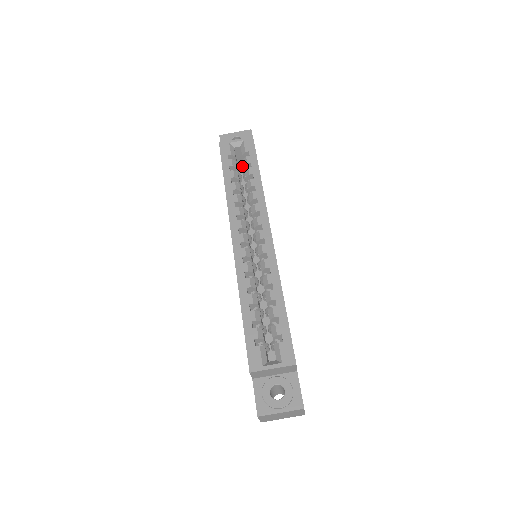
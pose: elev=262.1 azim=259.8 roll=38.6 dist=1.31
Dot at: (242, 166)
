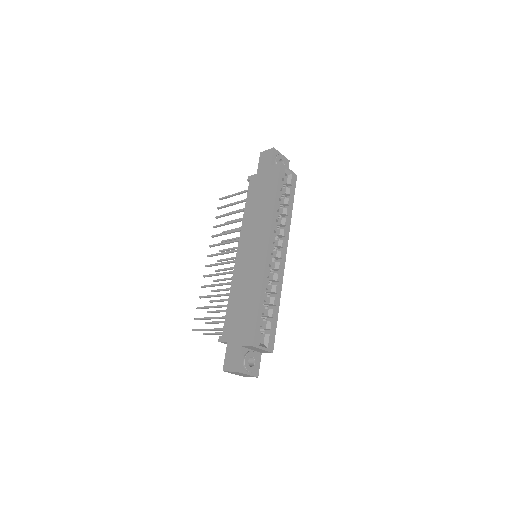
Dot at: occluded
